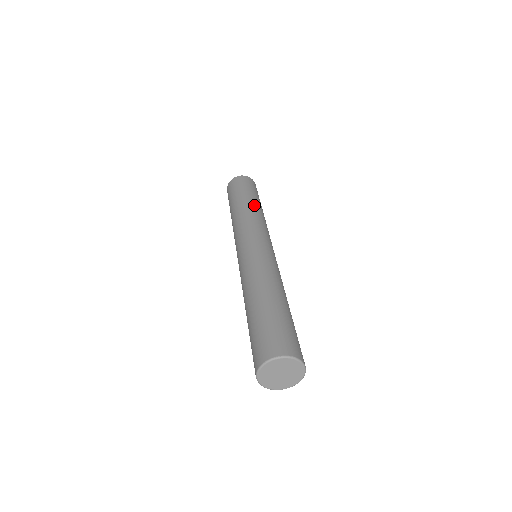
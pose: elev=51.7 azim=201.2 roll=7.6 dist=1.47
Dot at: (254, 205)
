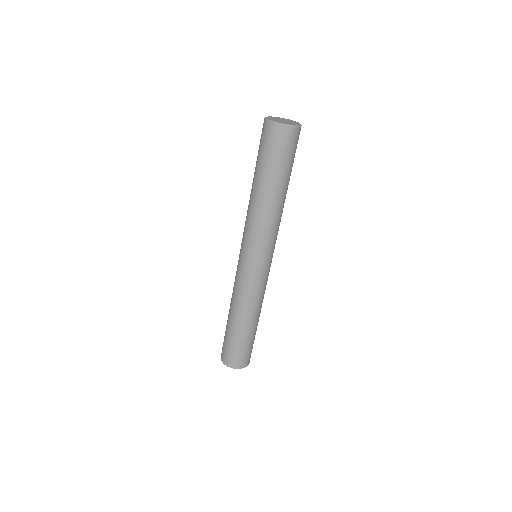
Dot at: occluded
